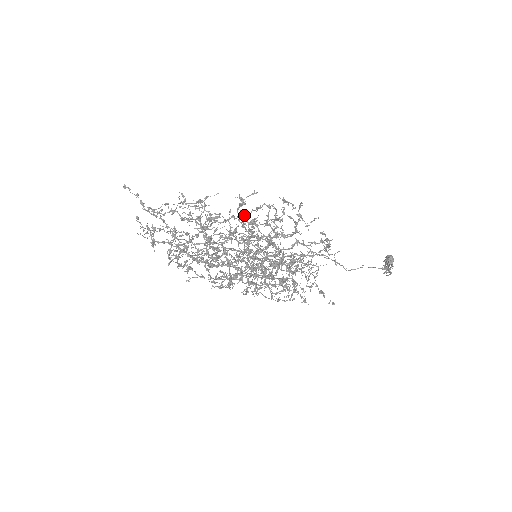
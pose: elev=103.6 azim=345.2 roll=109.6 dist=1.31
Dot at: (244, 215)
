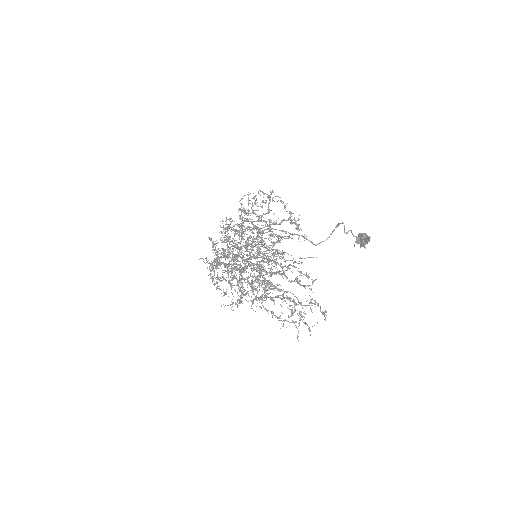
Dot at: (244, 213)
